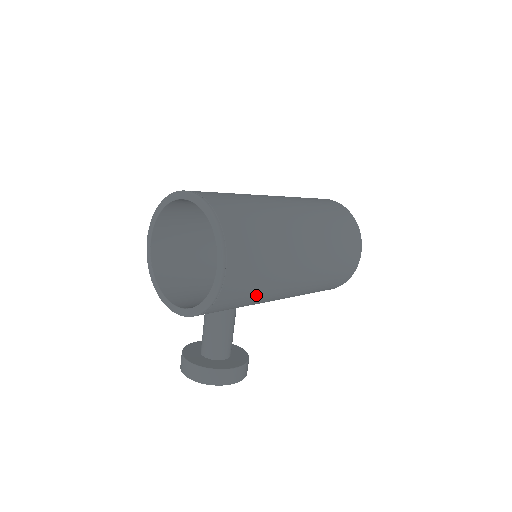
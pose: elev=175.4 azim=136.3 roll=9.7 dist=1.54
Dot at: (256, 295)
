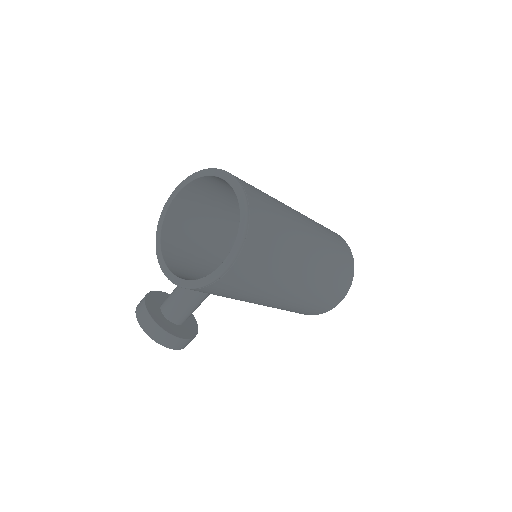
Dot at: (237, 296)
